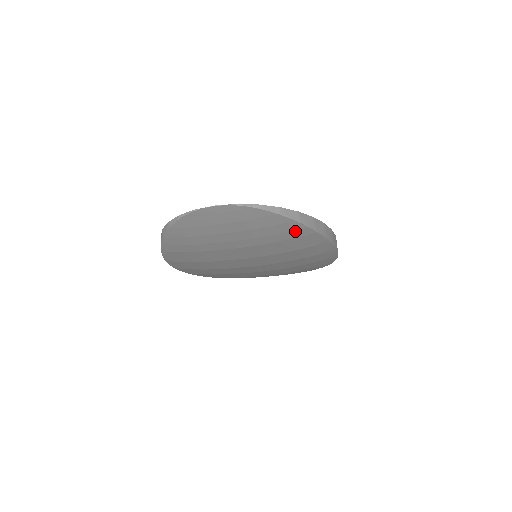
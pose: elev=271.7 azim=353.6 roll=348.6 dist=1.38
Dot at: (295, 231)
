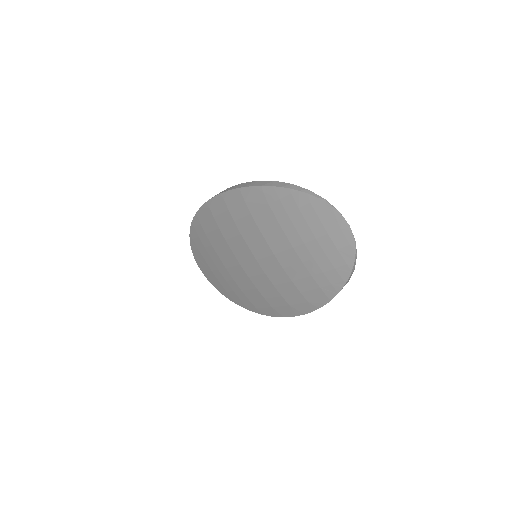
Dot at: (330, 286)
